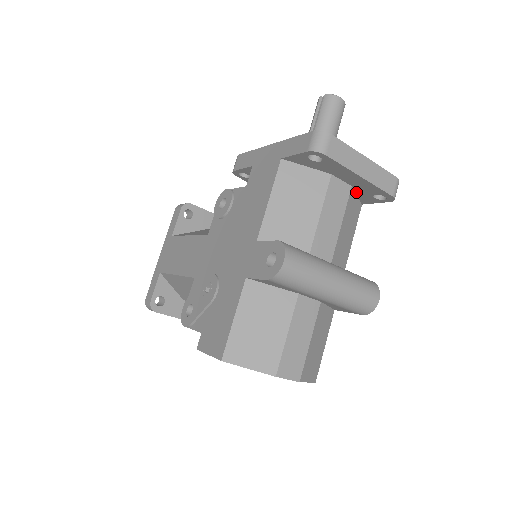
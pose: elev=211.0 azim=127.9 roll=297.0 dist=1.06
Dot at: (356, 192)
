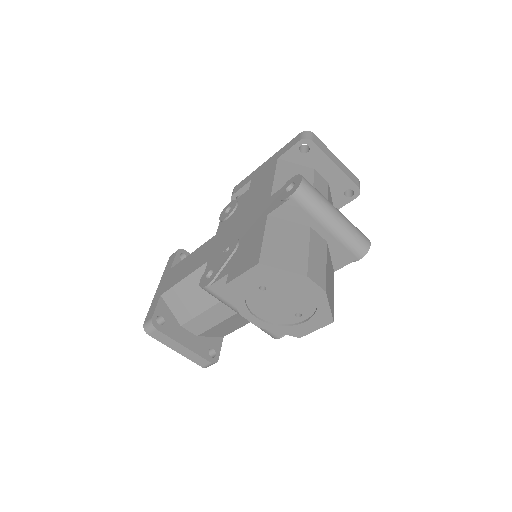
Dot at: (331, 192)
